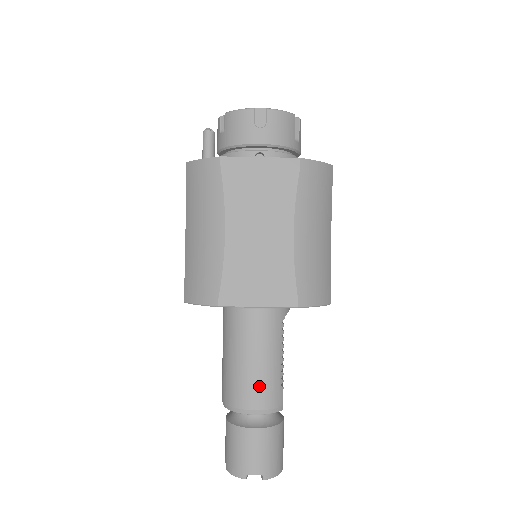
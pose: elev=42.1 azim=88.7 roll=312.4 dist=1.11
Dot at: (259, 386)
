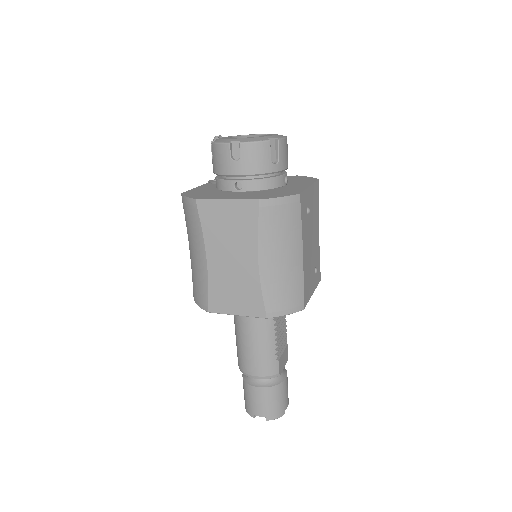
Dot at: (256, 360)
